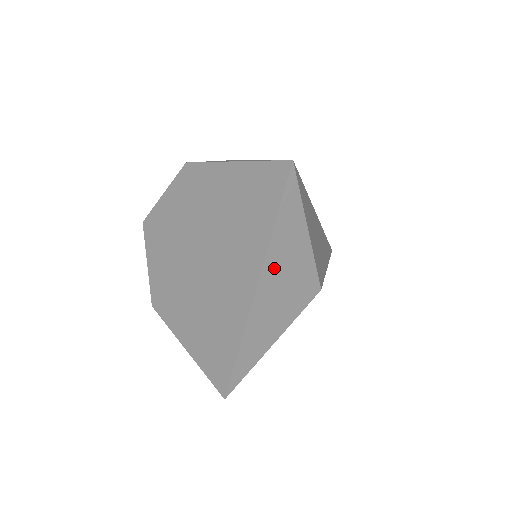
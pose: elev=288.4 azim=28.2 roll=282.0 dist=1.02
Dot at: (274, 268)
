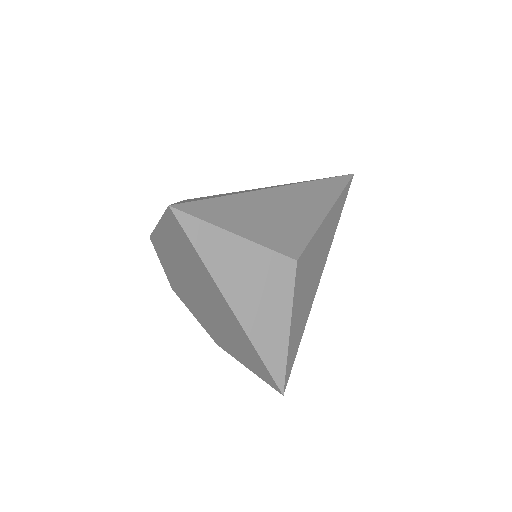
Dot at: (232, 283)
